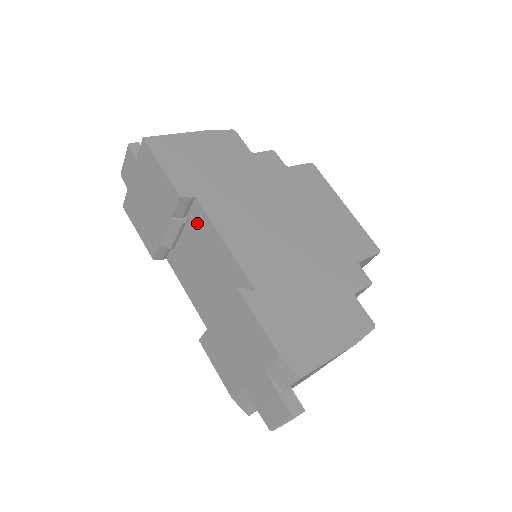
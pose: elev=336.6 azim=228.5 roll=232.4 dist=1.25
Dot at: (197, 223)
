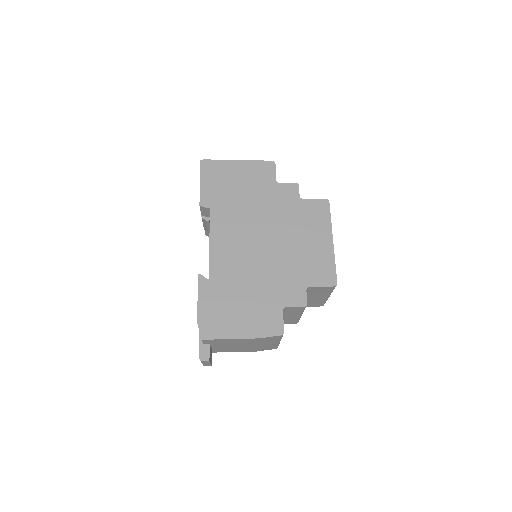
Dot at: occluded
